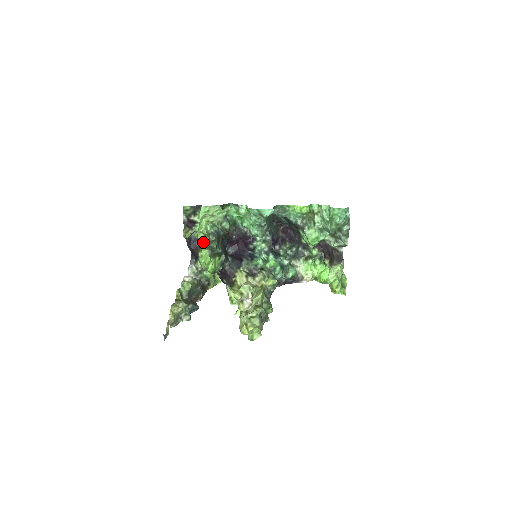
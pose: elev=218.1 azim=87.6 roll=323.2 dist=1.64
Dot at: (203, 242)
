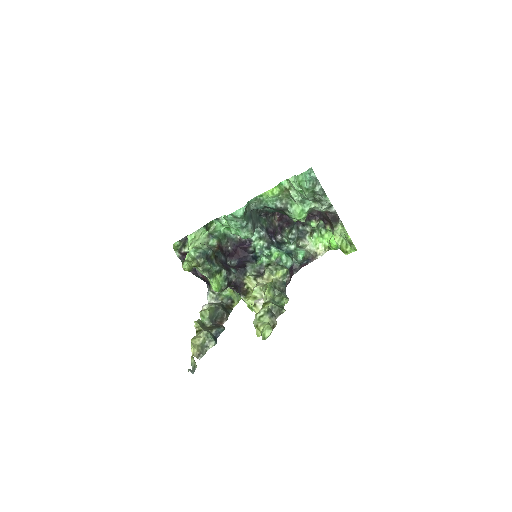
Dot at: (196, 268)
